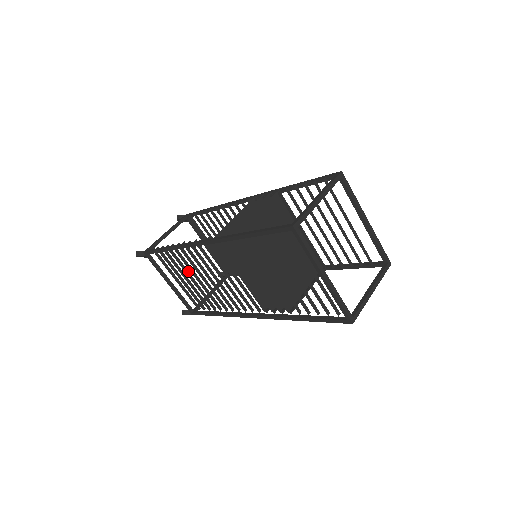
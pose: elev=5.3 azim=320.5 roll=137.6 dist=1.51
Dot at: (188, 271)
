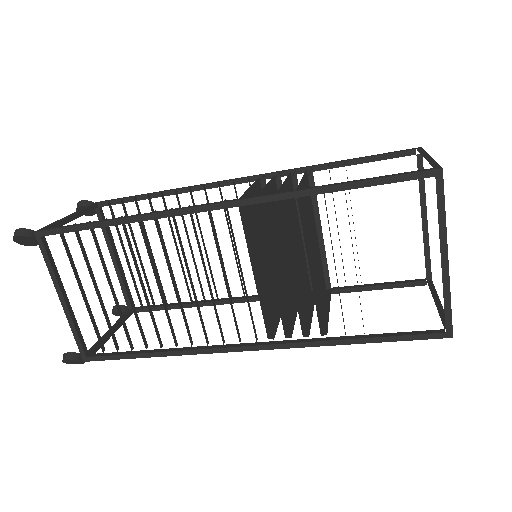
Dot at: occluded
